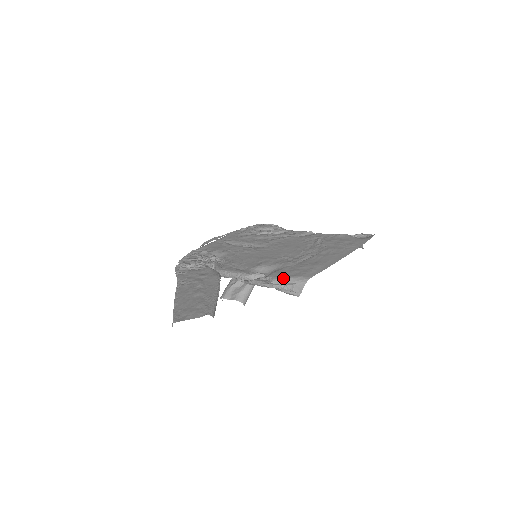
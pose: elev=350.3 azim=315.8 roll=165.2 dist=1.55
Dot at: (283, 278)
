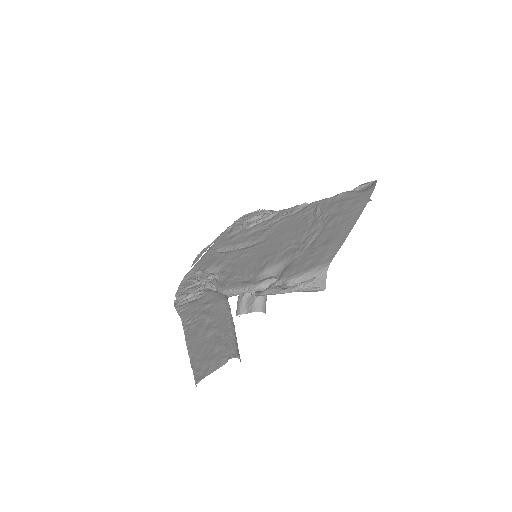
Dot at: (298, 275)
